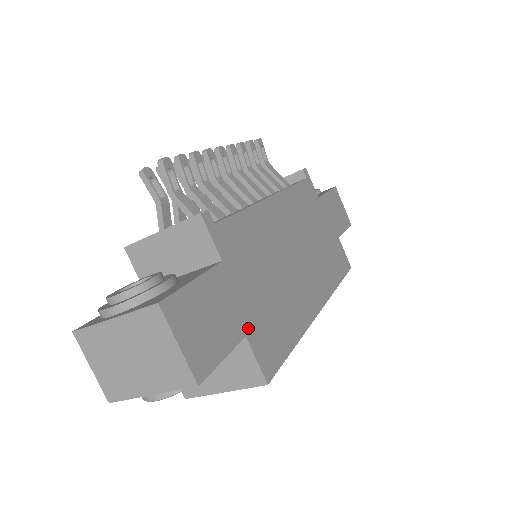
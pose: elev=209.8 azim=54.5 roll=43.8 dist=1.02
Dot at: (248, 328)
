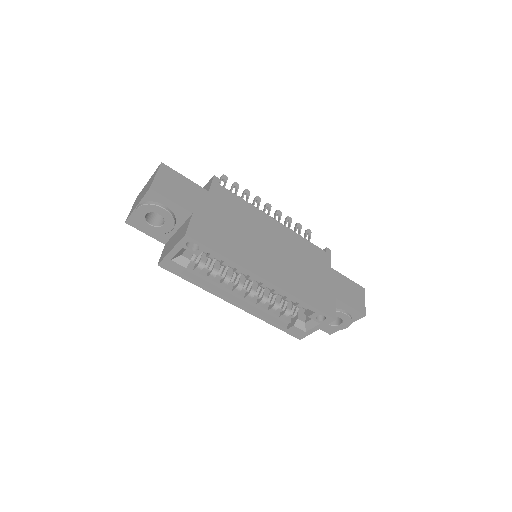
Dot at: (198, 214)
